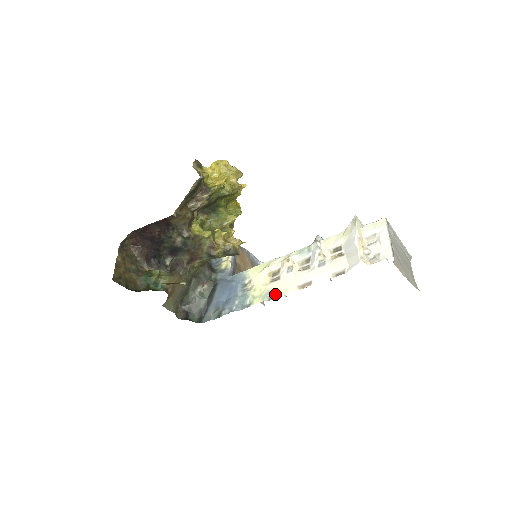
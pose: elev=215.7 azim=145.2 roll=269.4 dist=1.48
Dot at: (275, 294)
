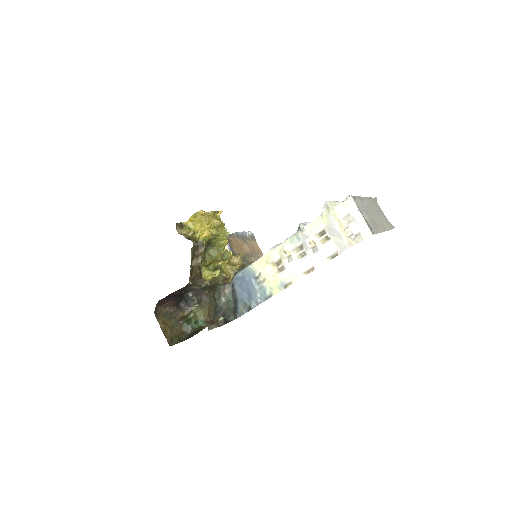
Dot at: (288, 283)
